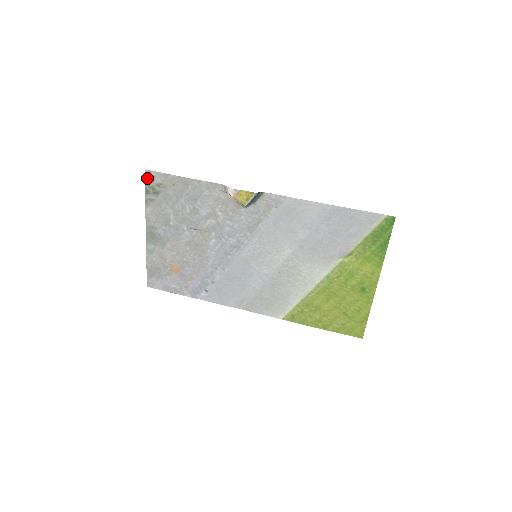
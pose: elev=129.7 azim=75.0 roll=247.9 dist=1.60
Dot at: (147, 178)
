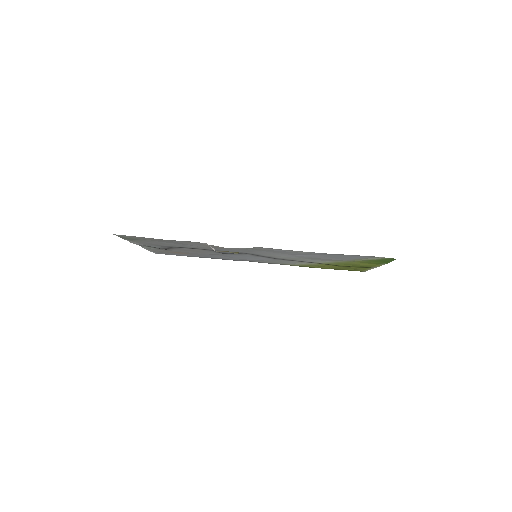
Dot at: (119, 236)
